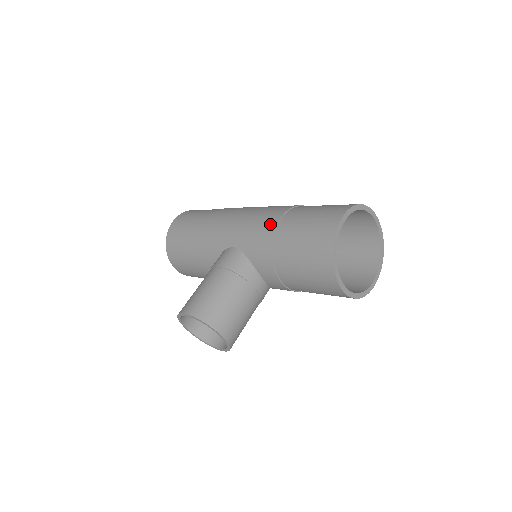
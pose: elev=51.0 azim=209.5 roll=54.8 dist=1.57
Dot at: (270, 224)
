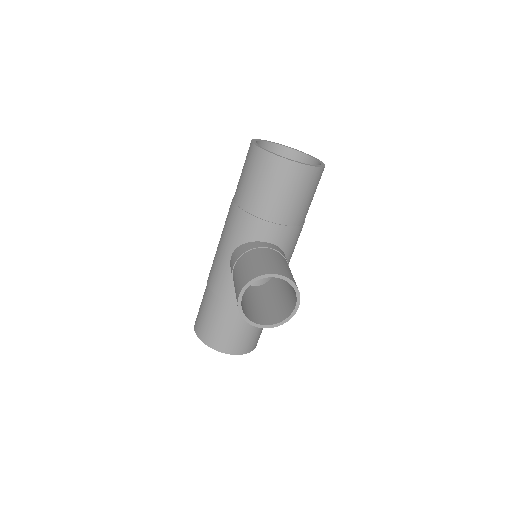
Dot at: (231, 210)
